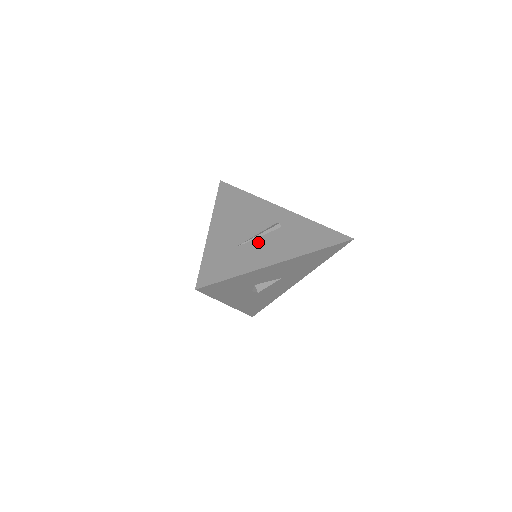
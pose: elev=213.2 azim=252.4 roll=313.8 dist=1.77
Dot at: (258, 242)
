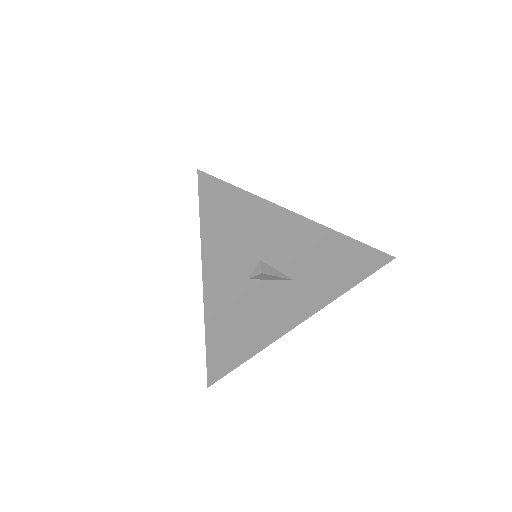
Dot at: occluded
